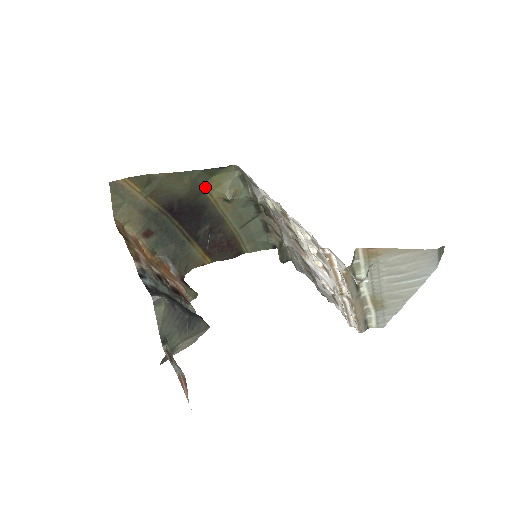
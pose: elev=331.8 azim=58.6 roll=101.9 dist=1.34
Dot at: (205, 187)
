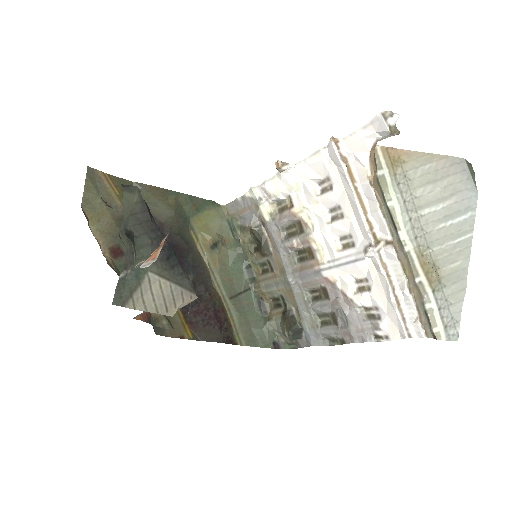
Dot at: (190, 224)
